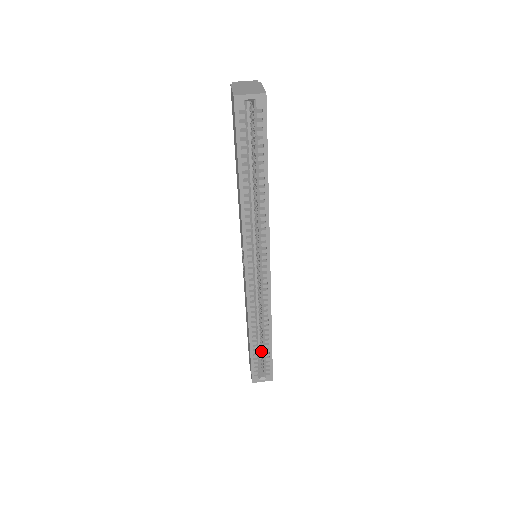
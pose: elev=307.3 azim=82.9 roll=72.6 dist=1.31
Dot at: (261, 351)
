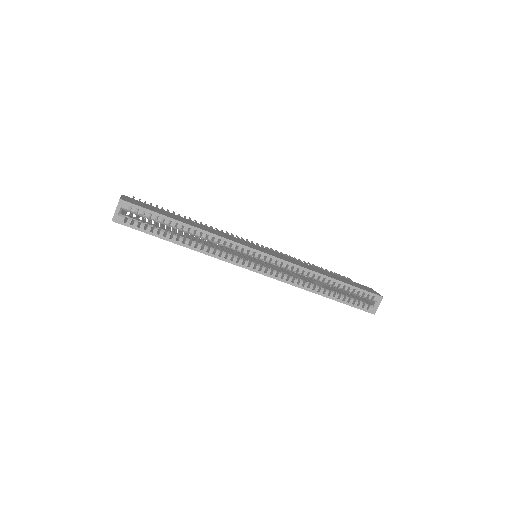
Dot at: occluded
